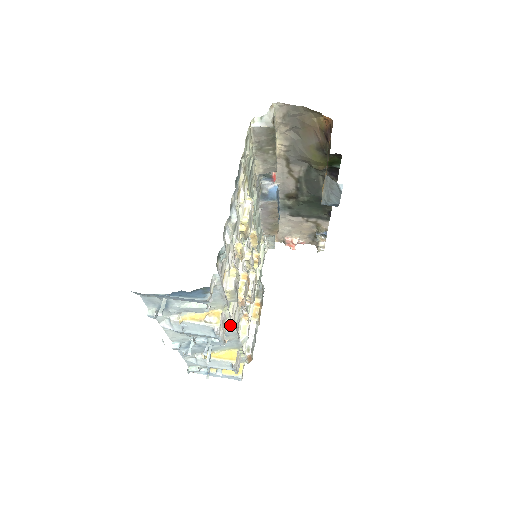
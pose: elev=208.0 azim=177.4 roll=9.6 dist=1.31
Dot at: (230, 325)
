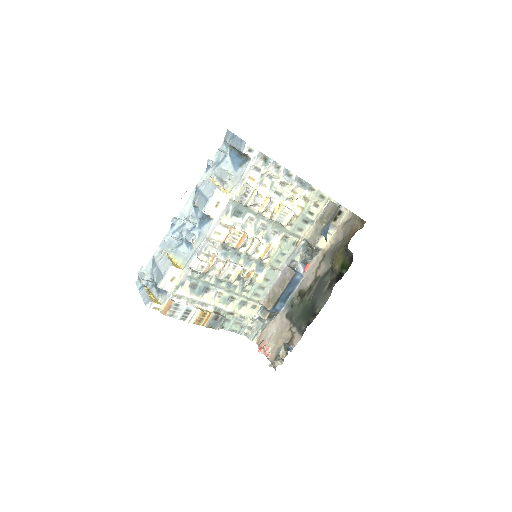
Dot at: (213, 221)
